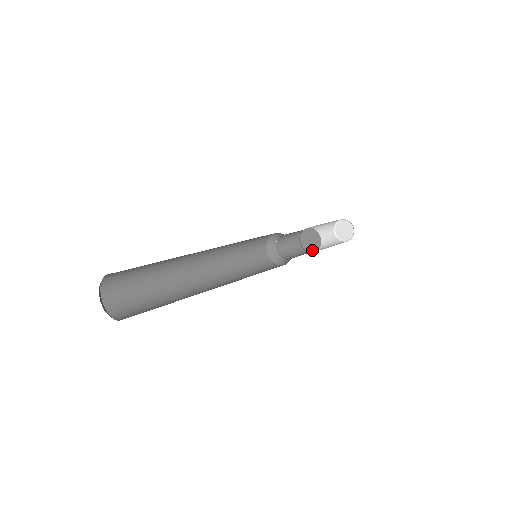
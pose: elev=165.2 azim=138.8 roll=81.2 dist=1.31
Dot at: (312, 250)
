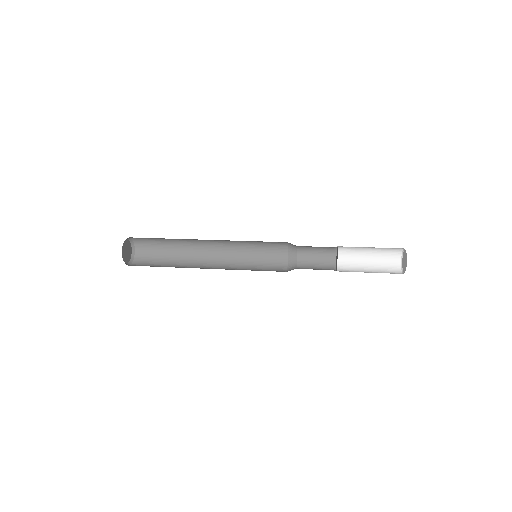
Dot at: occluded
